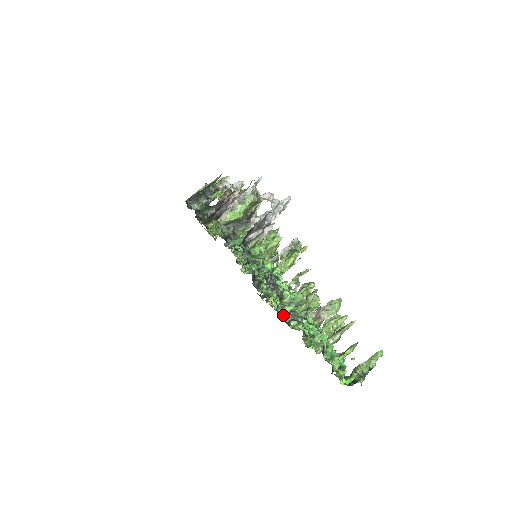
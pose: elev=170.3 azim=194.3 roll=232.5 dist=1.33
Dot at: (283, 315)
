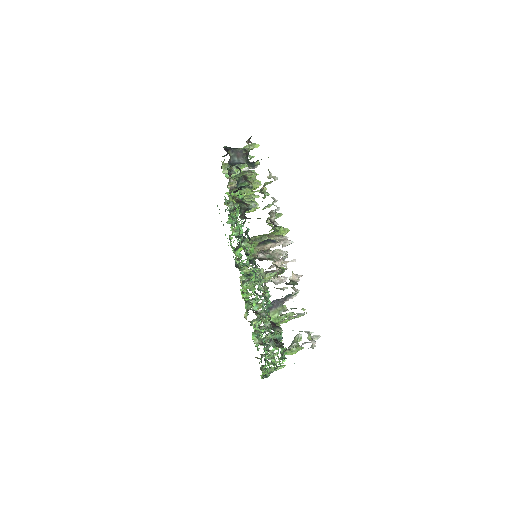
Dot at: (254, 325)
